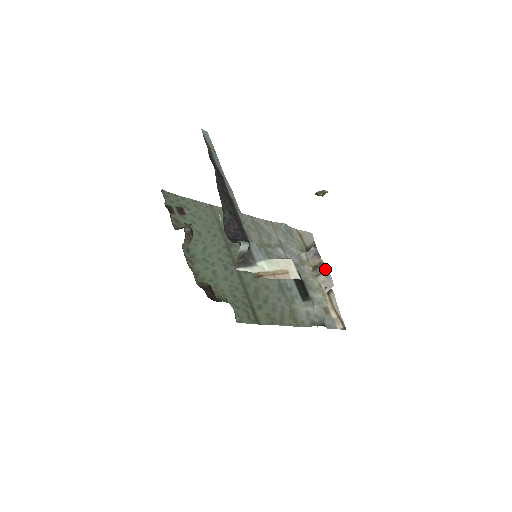
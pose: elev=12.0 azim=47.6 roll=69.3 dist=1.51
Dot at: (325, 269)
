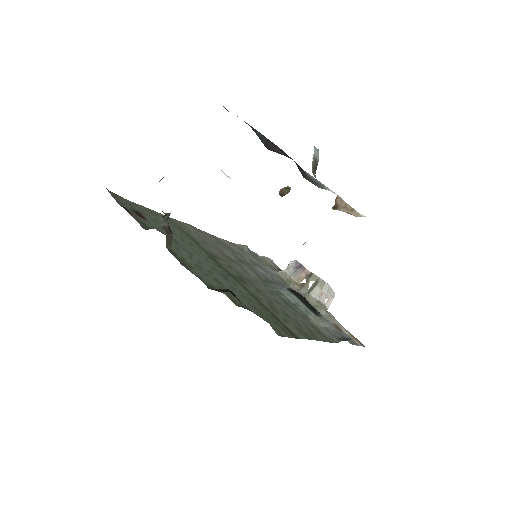
Dot at: (317, 279)
